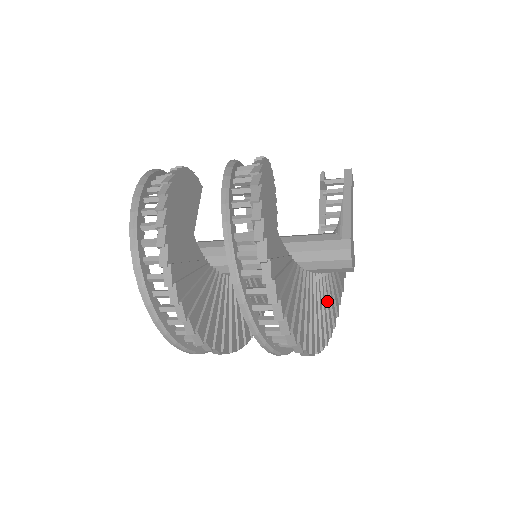
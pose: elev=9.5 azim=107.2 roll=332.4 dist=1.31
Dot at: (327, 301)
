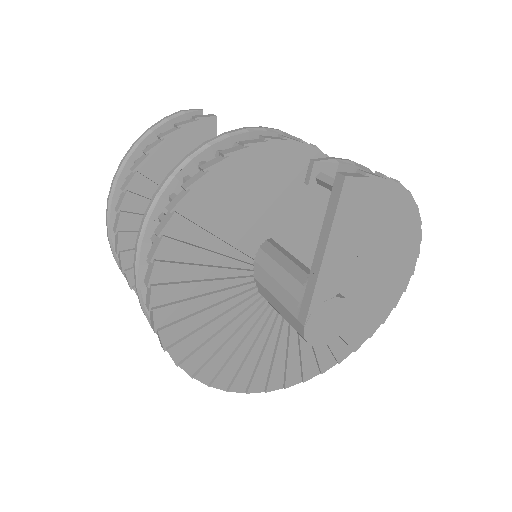
Dot at: occluded
